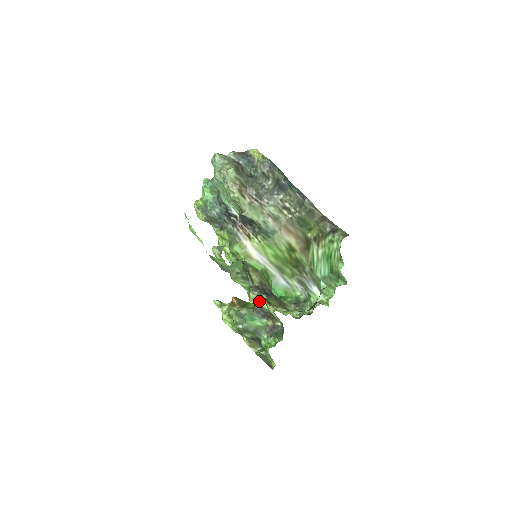
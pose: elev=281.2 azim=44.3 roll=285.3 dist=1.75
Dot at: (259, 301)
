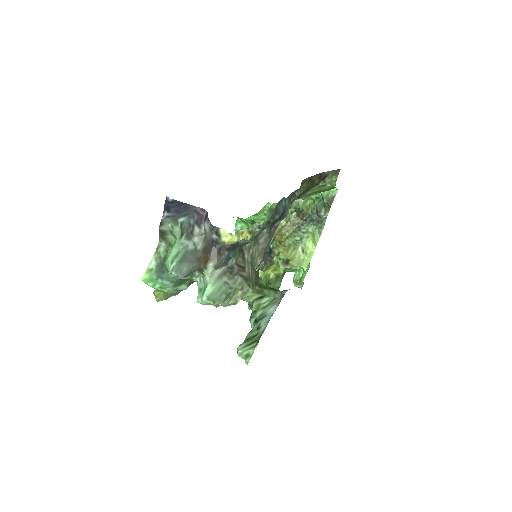
Dot at: (281, 271)
